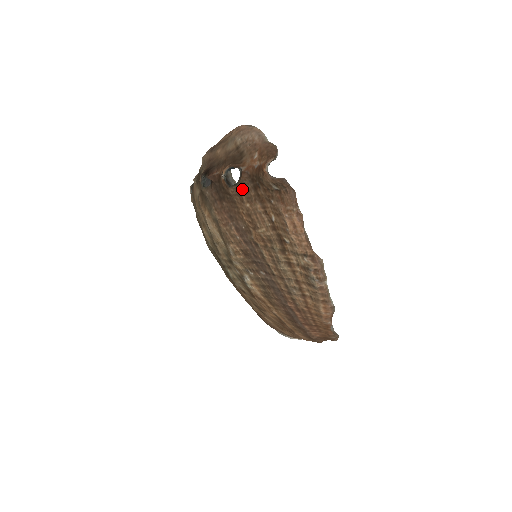
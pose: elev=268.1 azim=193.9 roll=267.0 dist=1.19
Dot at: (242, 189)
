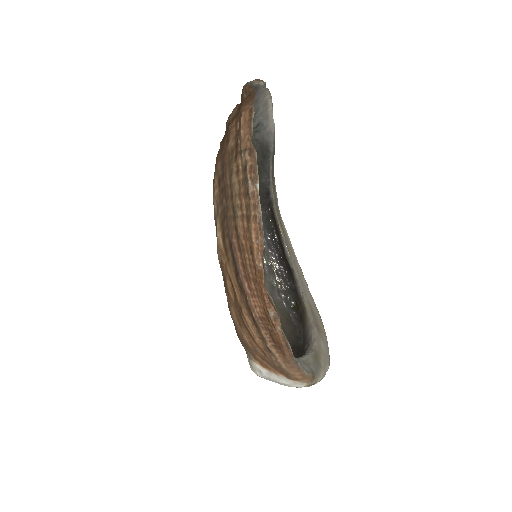
Dot at: (232, 116)
